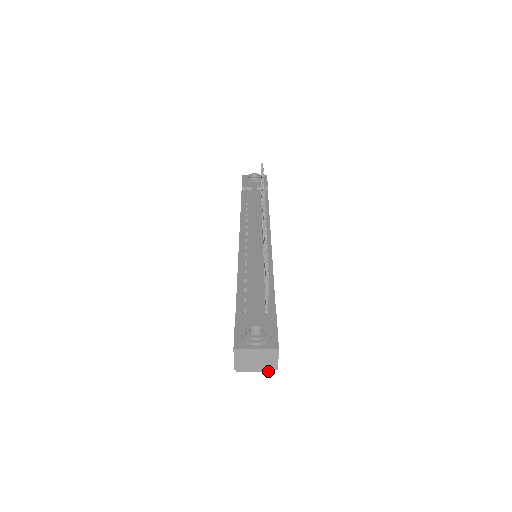
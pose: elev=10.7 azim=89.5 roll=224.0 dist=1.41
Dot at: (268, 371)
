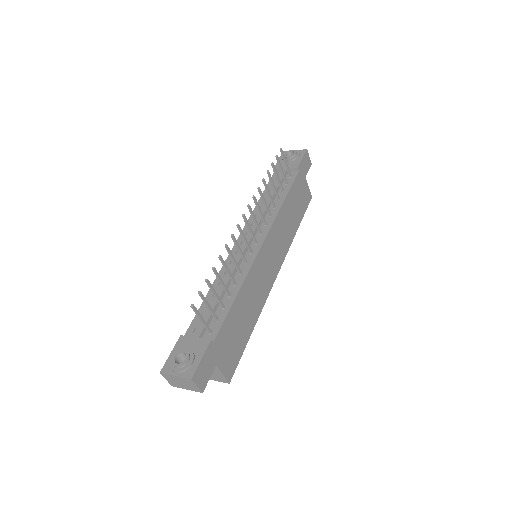
Dot at: (224, 382)
